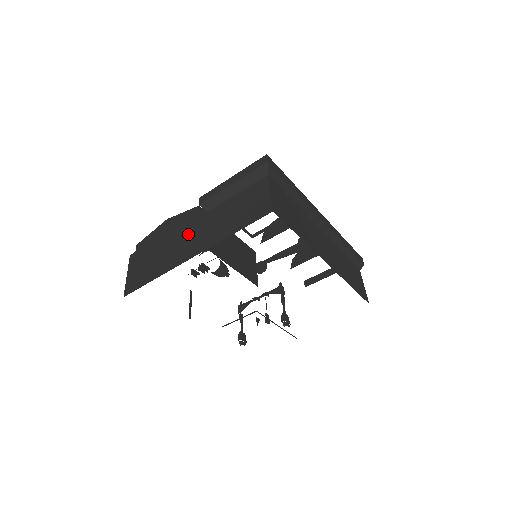
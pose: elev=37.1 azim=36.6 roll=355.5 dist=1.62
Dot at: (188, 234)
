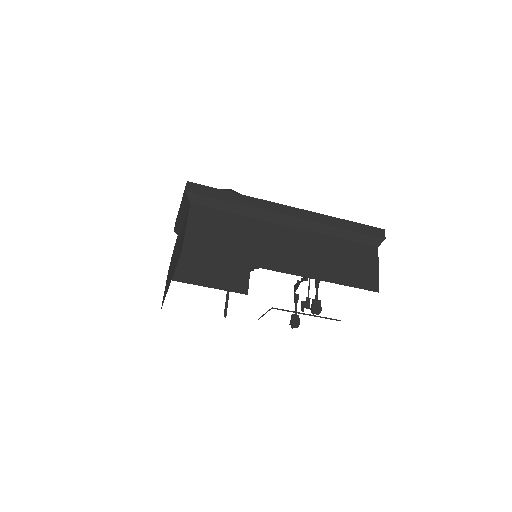
Dot at: occluded
